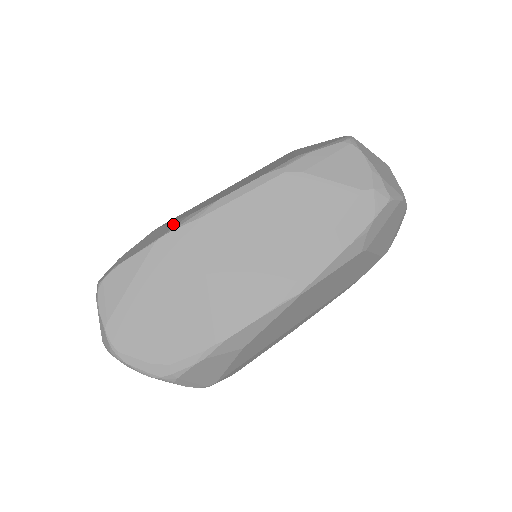
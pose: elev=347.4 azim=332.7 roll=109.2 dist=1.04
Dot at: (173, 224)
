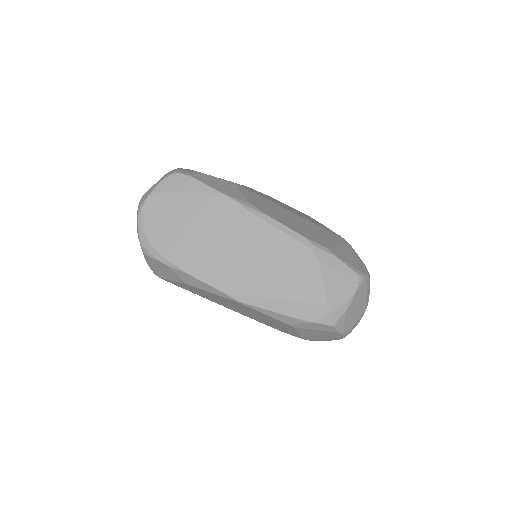
Dot at: (239, 195)
